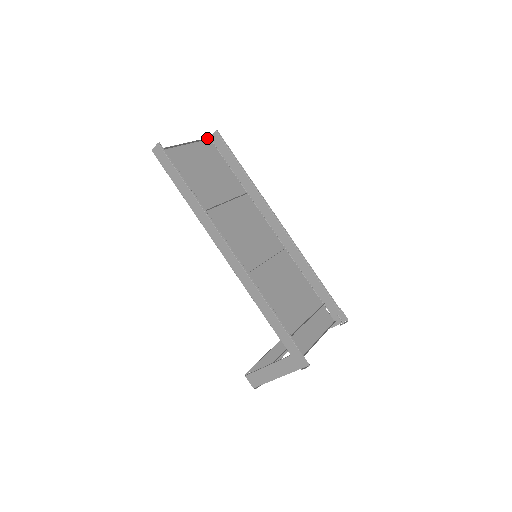
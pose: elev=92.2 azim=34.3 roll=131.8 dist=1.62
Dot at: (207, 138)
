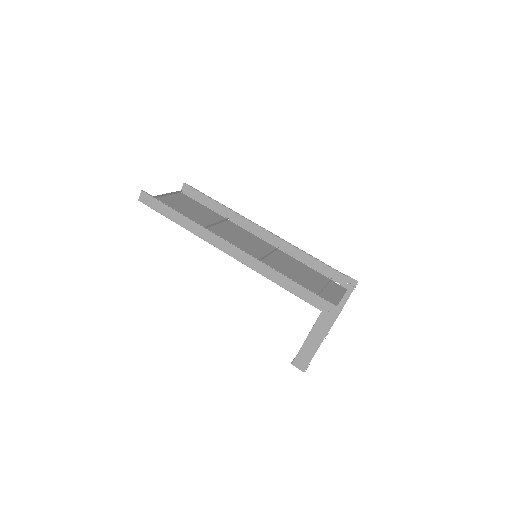
Dot at: (179, 191)
